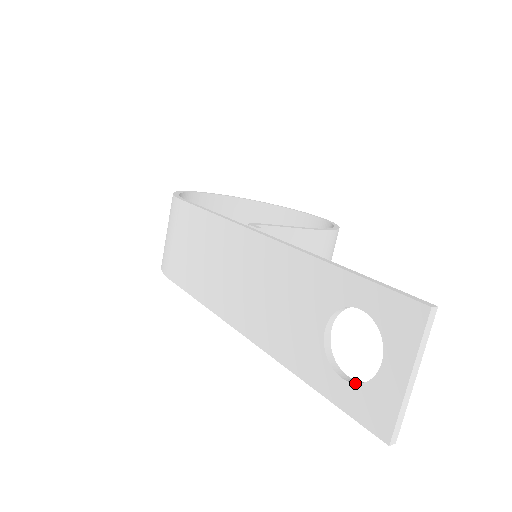
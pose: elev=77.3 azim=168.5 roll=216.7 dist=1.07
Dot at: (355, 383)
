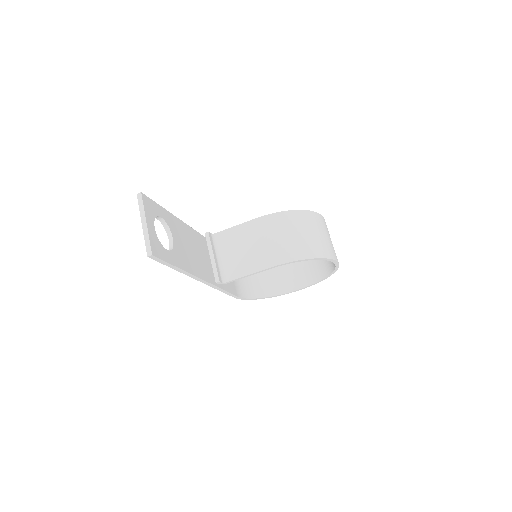
Dot at: occluded
